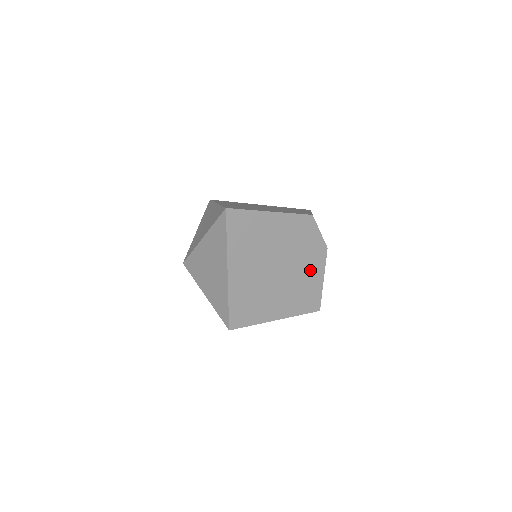
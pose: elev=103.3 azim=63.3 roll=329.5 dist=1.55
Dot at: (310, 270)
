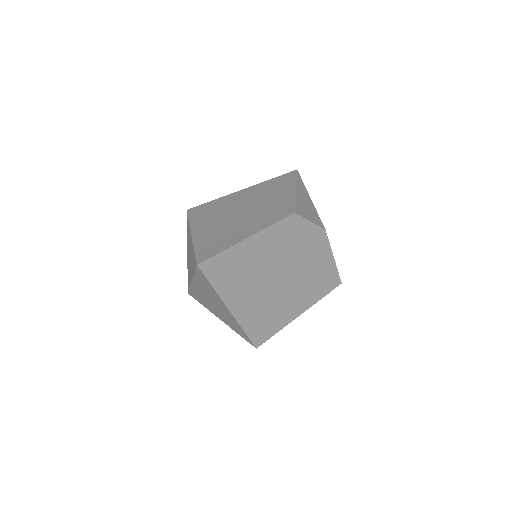
Dot at: (315, 259)
